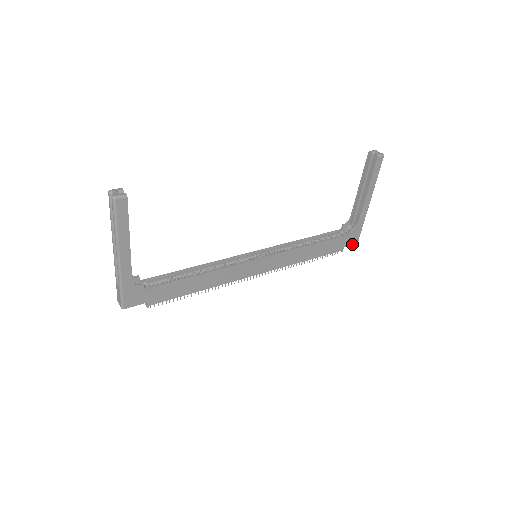
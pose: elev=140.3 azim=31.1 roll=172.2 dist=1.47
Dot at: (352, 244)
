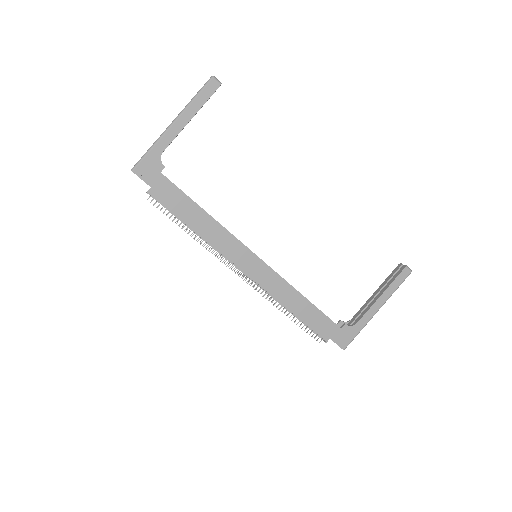
Dot at: (338, 345)
